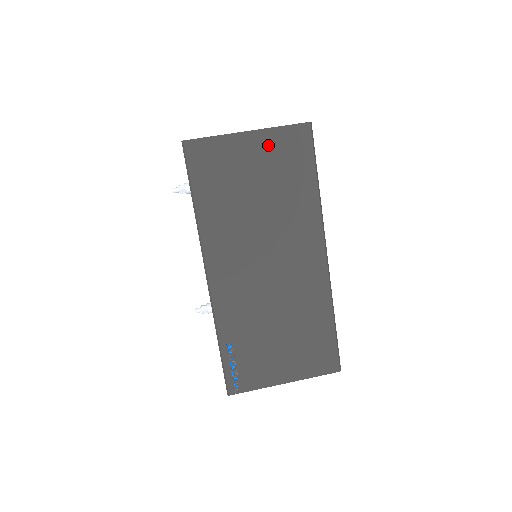
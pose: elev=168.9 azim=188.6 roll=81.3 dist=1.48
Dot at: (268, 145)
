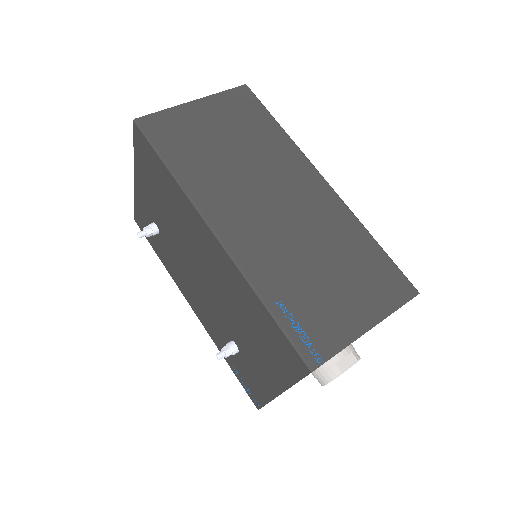
Dot at: (218, 107)
